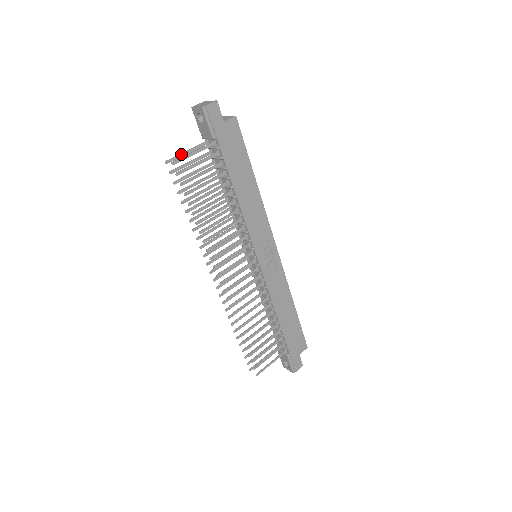
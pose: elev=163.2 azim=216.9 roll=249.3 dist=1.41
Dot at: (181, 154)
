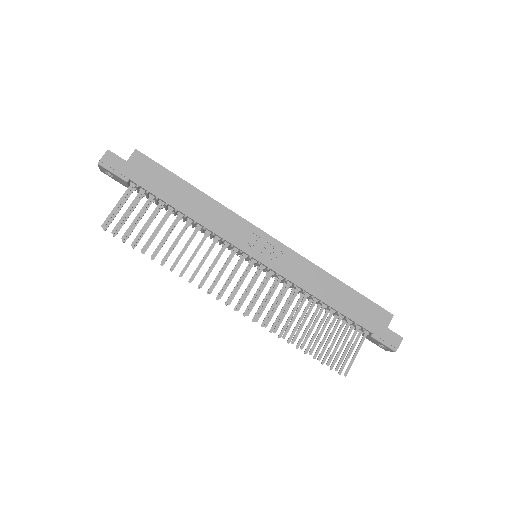
Dot at: (114, 214)
